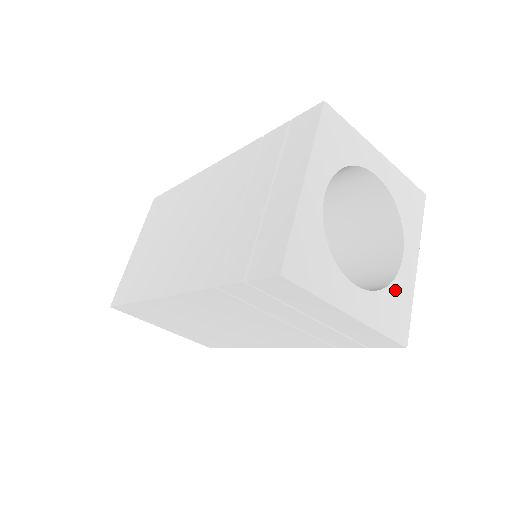
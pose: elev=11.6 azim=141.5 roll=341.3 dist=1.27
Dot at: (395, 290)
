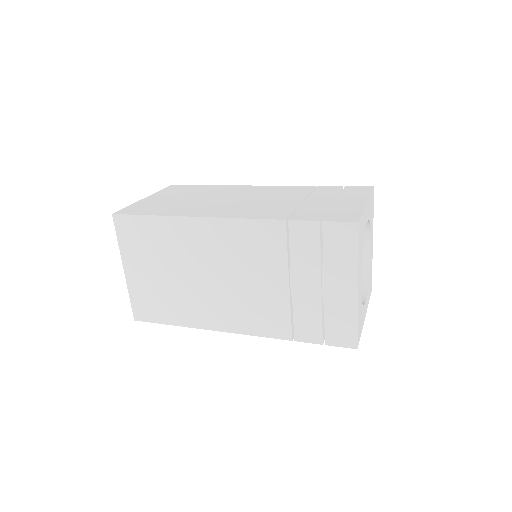
Dot at: (370, 272)
